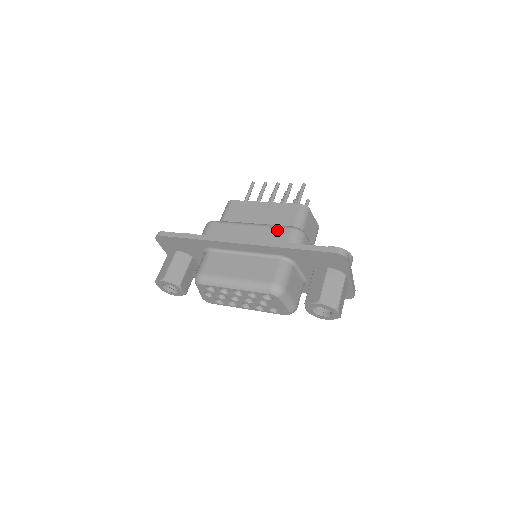
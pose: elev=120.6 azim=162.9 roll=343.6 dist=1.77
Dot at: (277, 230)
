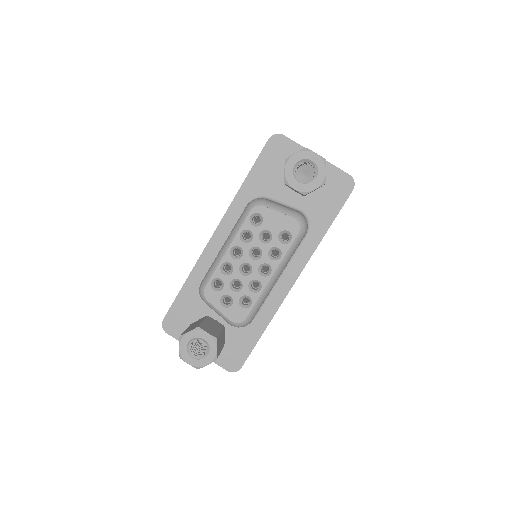
Dot at: occluded
